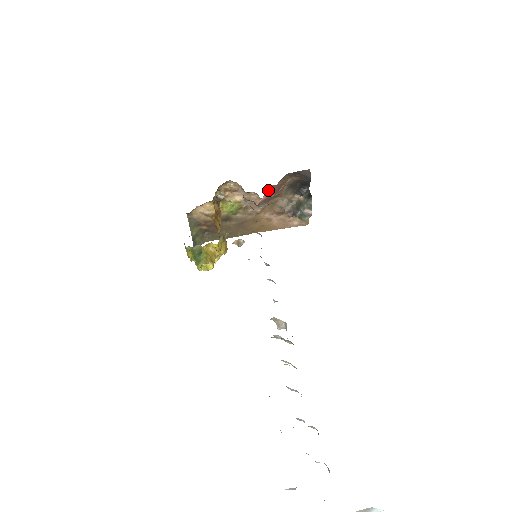
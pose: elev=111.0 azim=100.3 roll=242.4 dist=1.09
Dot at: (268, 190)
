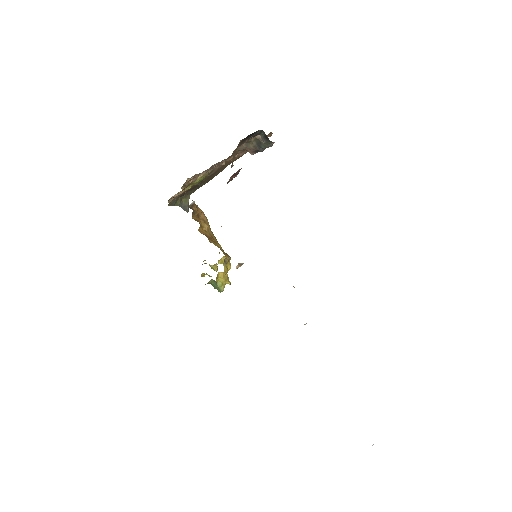
Dot at: (230, 177)
